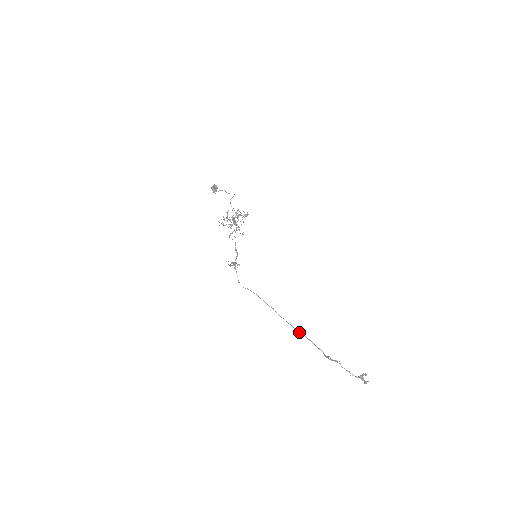
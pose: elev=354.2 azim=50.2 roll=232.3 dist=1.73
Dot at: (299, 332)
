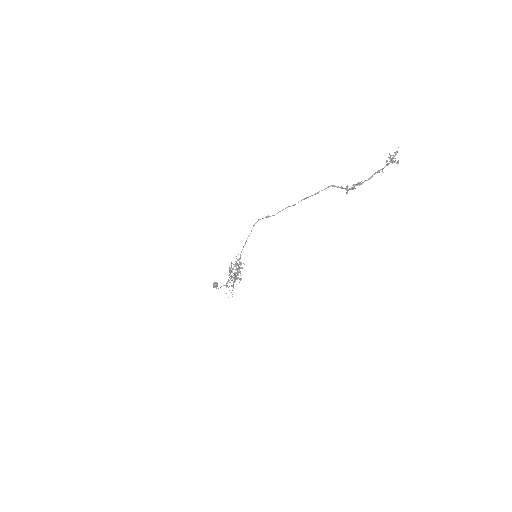
Dot at: occluded
